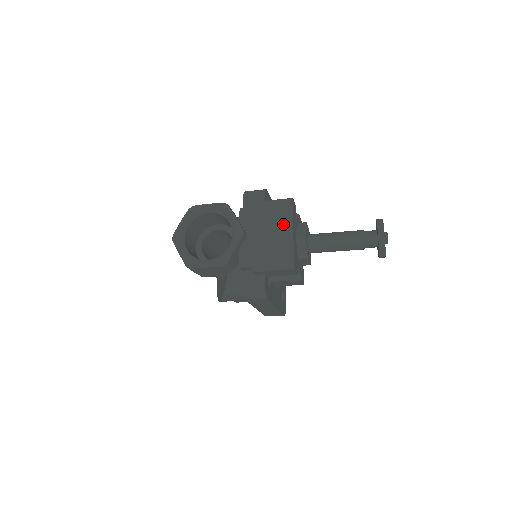
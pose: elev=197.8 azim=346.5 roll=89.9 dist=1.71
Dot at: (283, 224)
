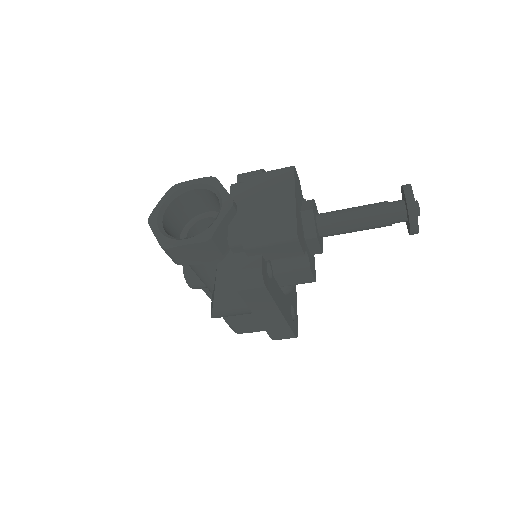
Dot at: (283, 192)
